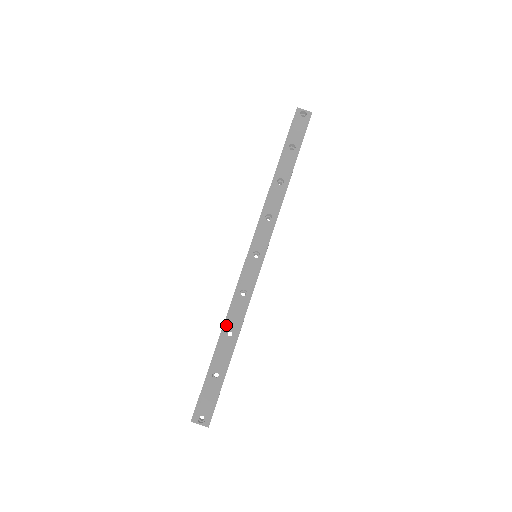
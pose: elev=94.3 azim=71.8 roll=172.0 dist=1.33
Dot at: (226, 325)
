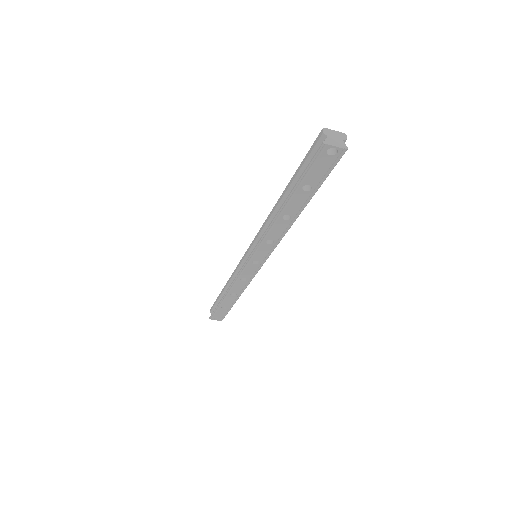
Dot at: (229, 292)
